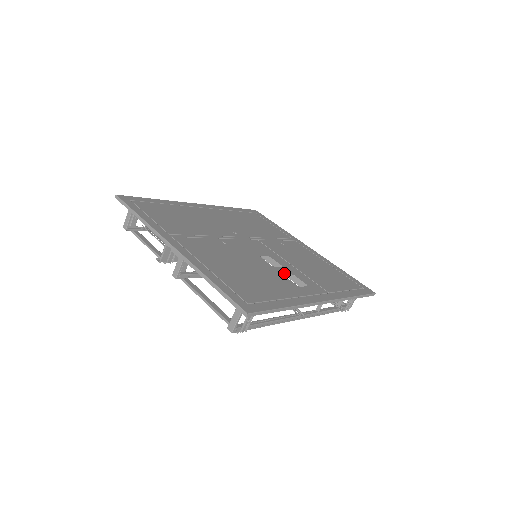
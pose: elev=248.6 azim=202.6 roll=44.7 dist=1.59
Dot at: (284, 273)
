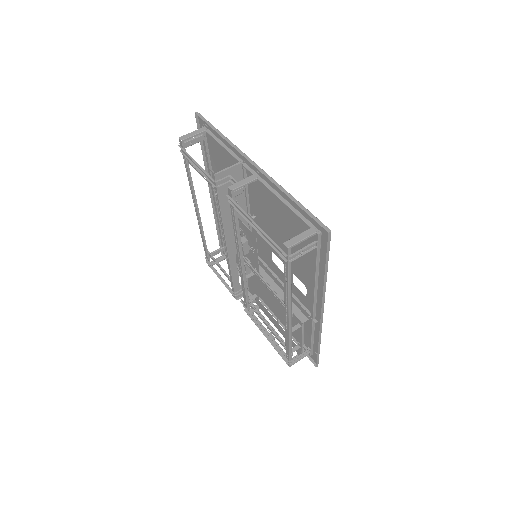
Dot at: (291, 274)
